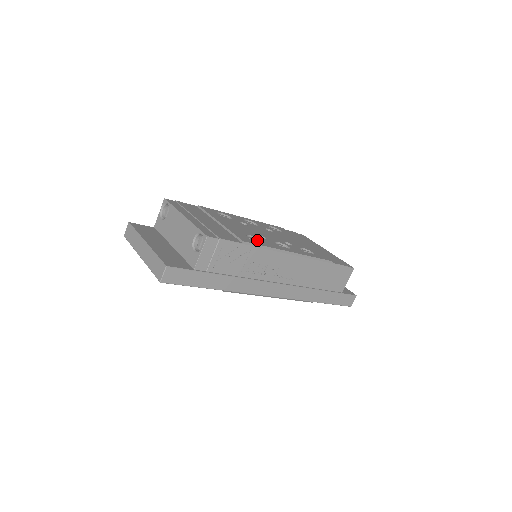
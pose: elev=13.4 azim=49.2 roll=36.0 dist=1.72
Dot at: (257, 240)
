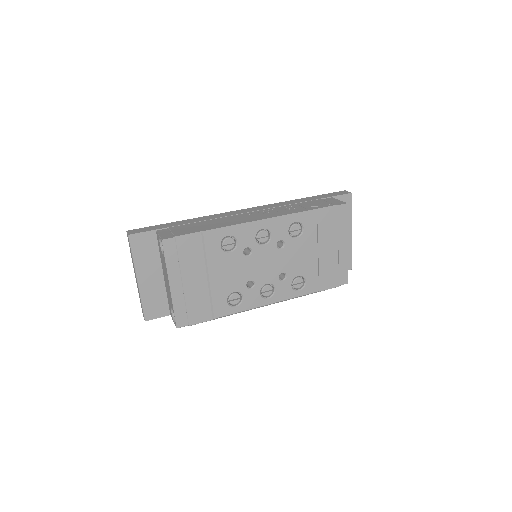
Dot at: (239, 297)
